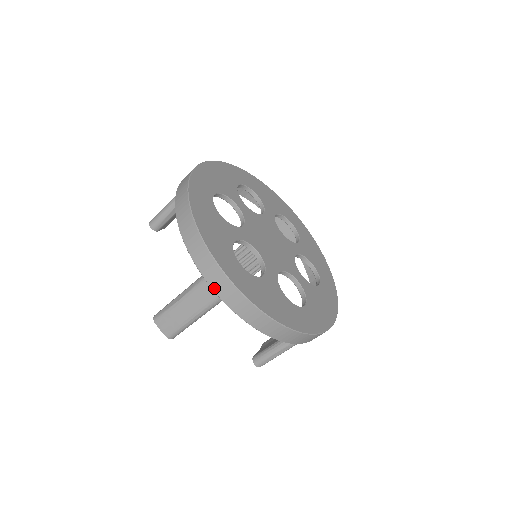
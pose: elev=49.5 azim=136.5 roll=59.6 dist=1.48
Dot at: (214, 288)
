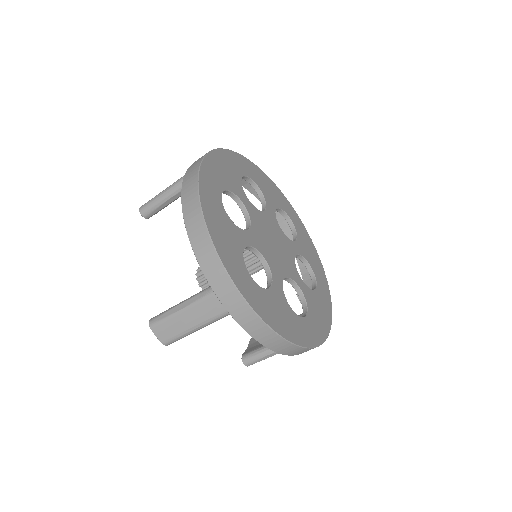
Dot at: (224, 304)
